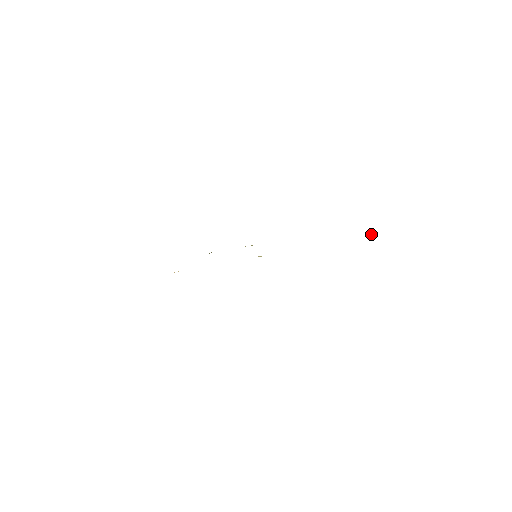
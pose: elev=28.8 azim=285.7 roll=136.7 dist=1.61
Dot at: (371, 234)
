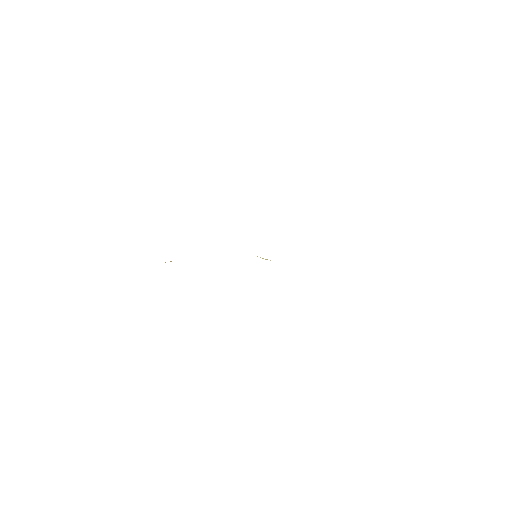
Dot at: occluded
